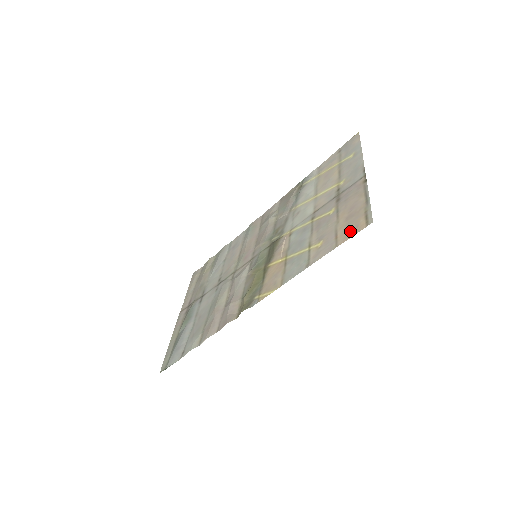
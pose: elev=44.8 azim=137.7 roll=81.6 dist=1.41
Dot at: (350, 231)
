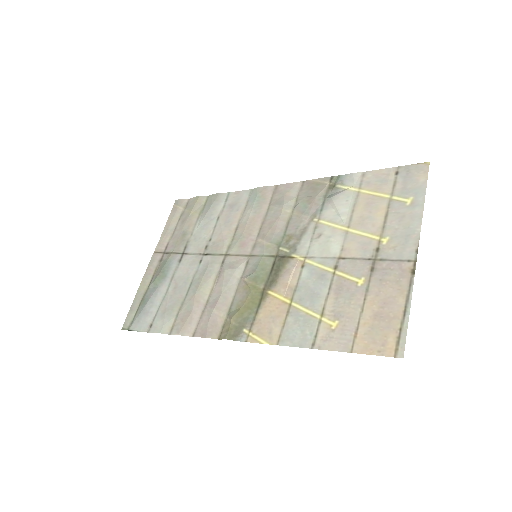
Dot at: (374, 343)
